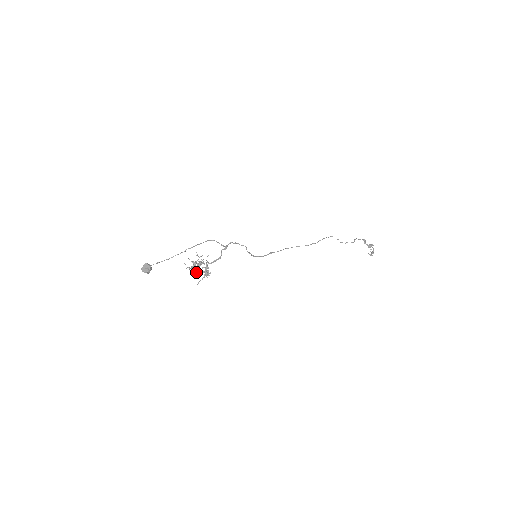
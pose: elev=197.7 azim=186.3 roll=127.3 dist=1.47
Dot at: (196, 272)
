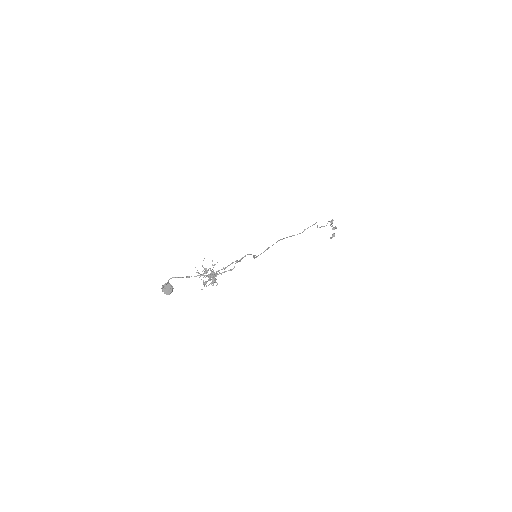
Dot at: (206, 283)
